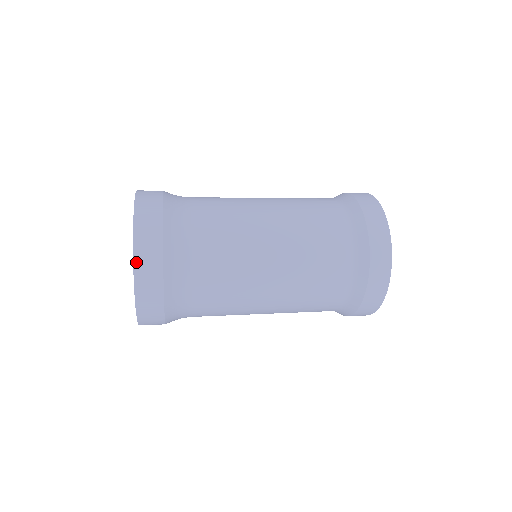
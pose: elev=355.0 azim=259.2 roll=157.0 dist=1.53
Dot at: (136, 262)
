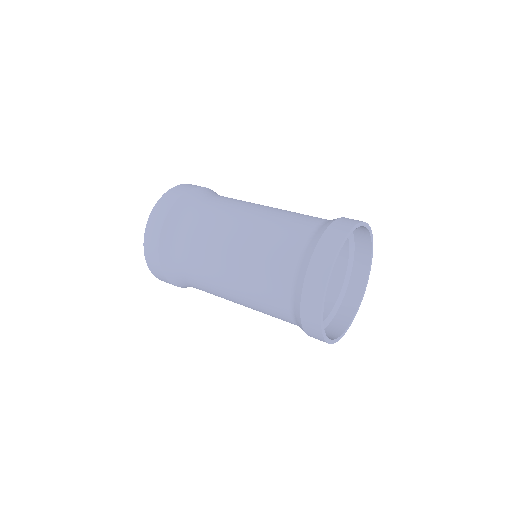
Dot at: occluded
